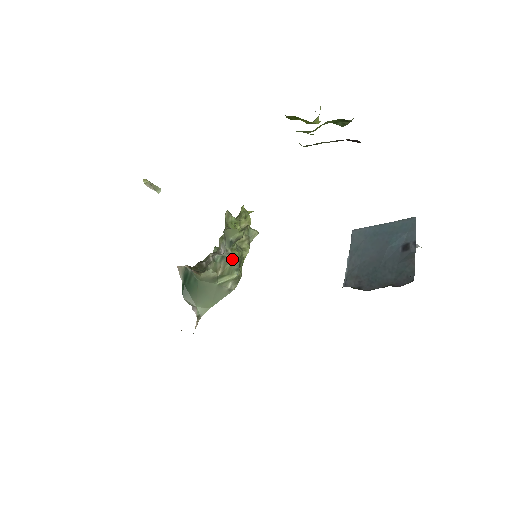
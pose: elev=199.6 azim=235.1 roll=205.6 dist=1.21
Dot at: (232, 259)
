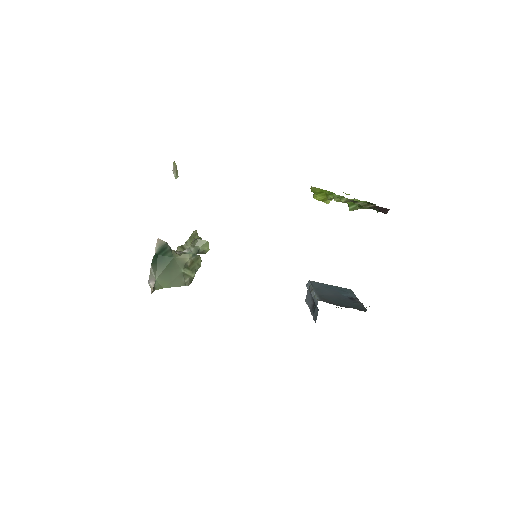
Dot at: (199, 261)
